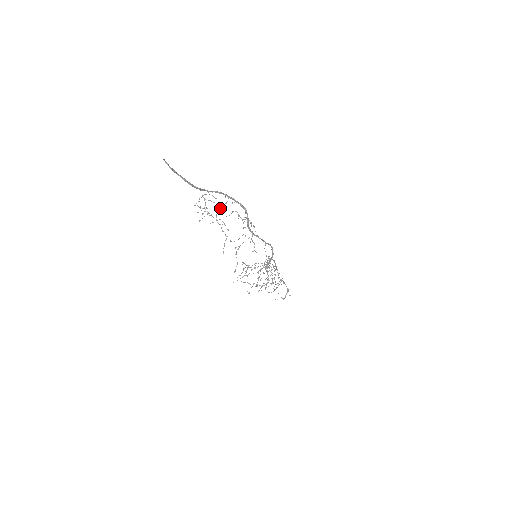
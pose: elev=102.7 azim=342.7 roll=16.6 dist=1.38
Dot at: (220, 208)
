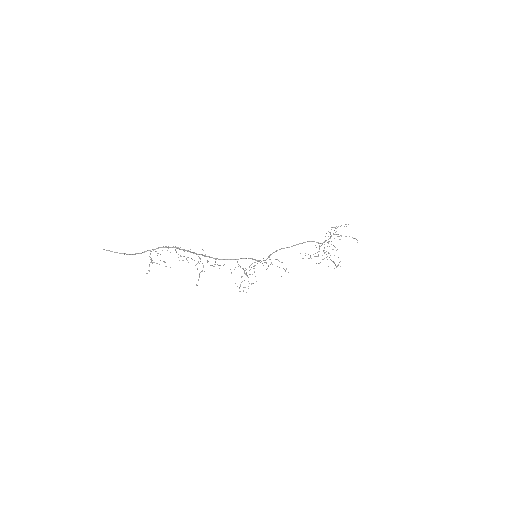
Dot at: occluded
